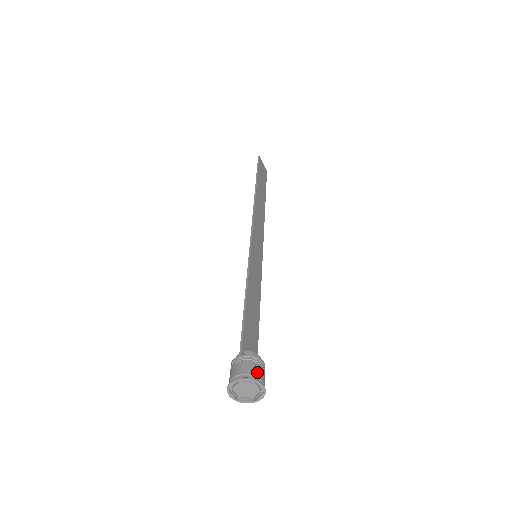
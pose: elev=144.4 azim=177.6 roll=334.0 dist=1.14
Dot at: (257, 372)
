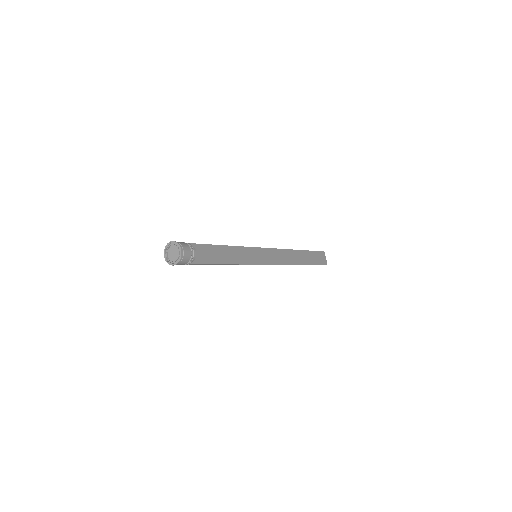
Dot at: (184, 245)
